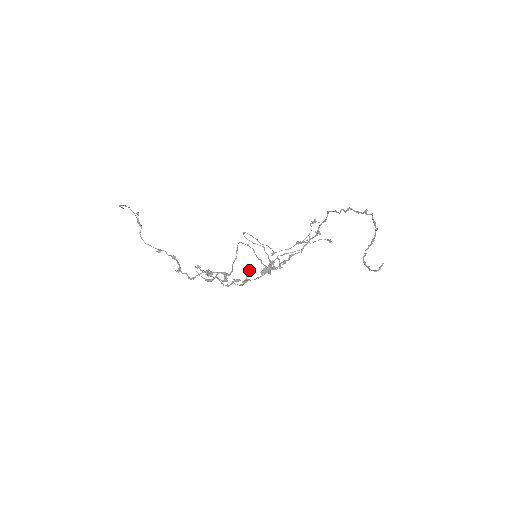
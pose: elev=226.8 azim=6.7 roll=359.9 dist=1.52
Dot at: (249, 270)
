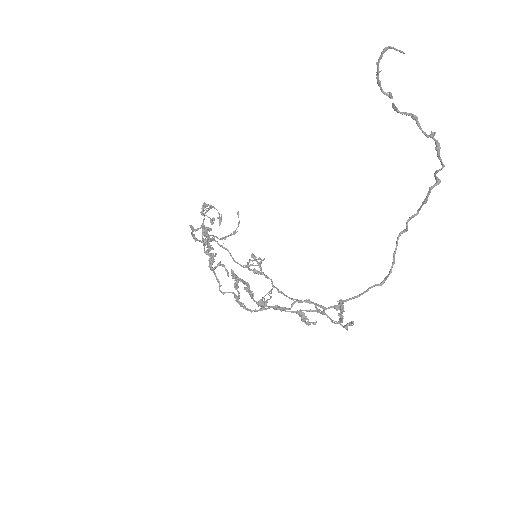
Dot at: occluded
